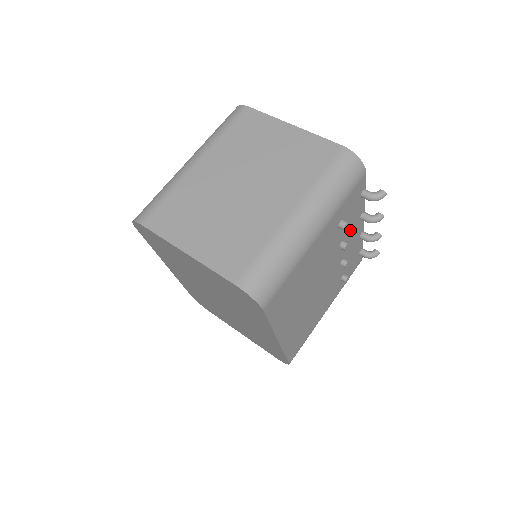
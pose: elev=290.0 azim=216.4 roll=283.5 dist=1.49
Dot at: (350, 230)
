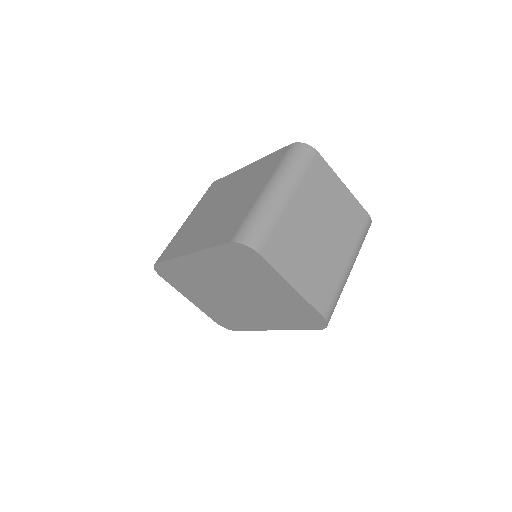
Dot at: occluded
